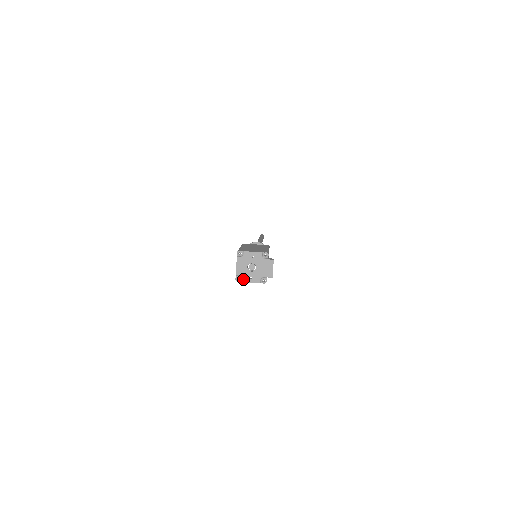
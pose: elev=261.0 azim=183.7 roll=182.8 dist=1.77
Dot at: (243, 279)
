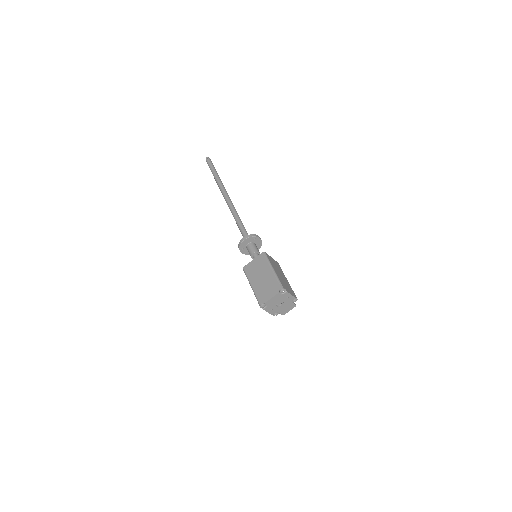
Dot at: (266, 308)
